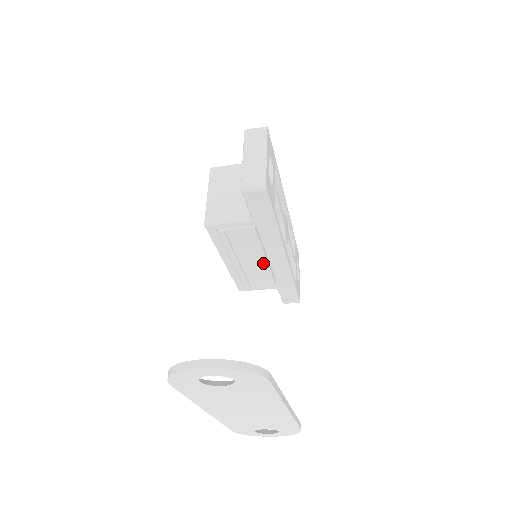
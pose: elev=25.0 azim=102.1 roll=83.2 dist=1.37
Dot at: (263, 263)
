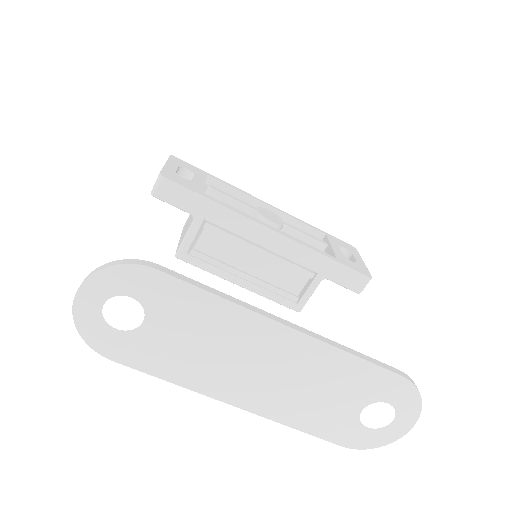
Dot at: (265, 256)
